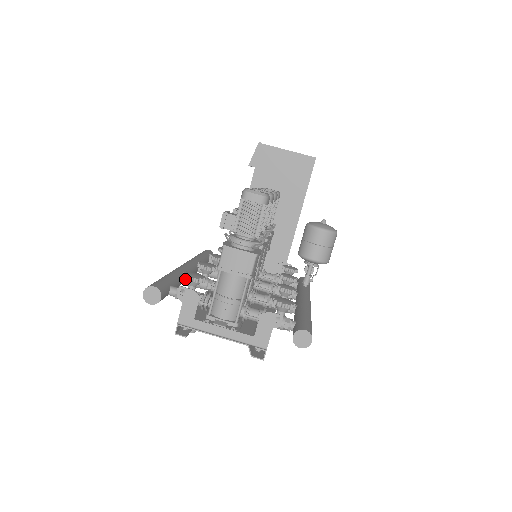
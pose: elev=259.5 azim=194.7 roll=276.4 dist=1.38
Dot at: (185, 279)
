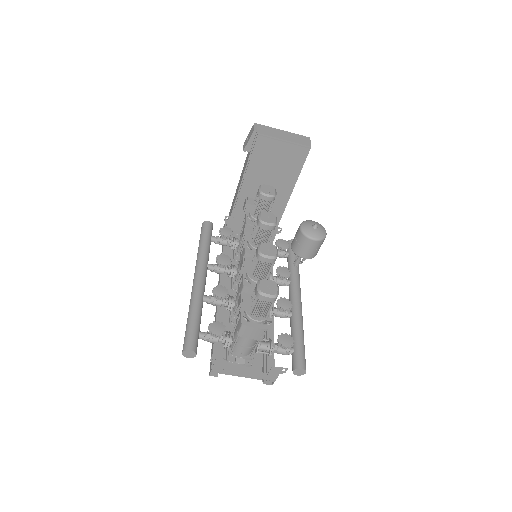
Dot at: (211, 335)
